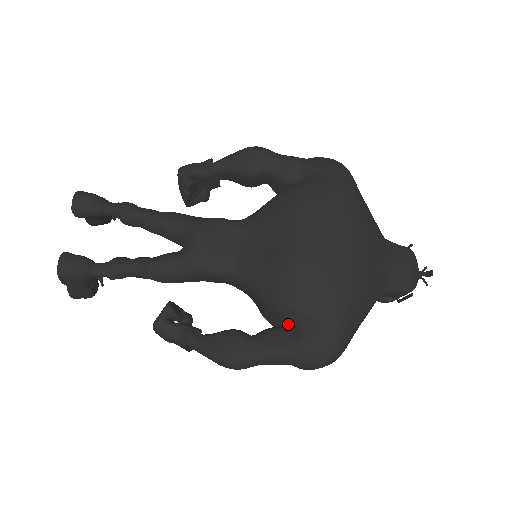
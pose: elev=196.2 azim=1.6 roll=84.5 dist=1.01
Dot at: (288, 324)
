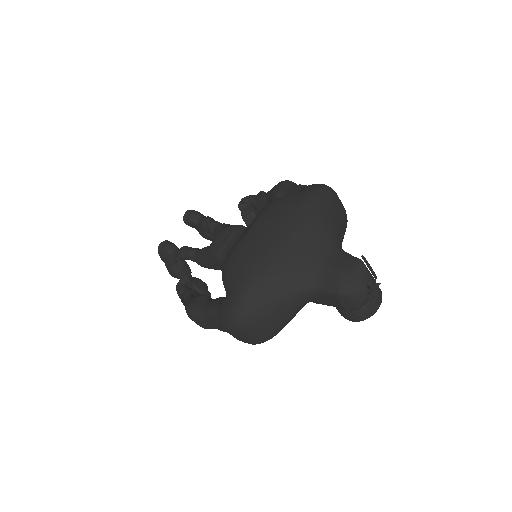
Dot at: occluded
